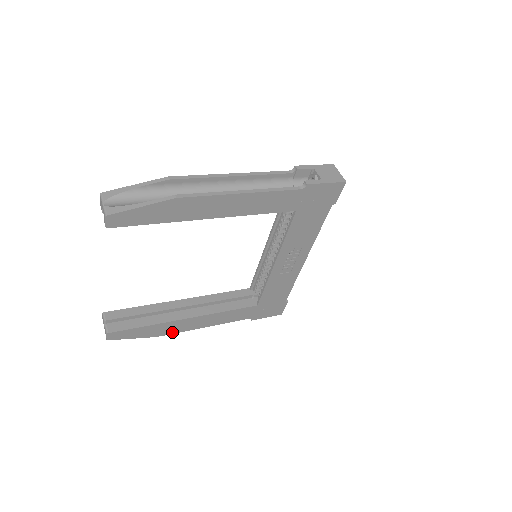
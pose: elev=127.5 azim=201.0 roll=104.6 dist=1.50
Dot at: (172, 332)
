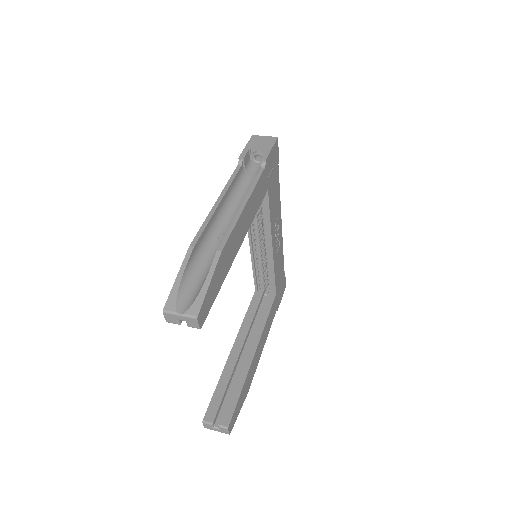
Dot at: (252, 377)
